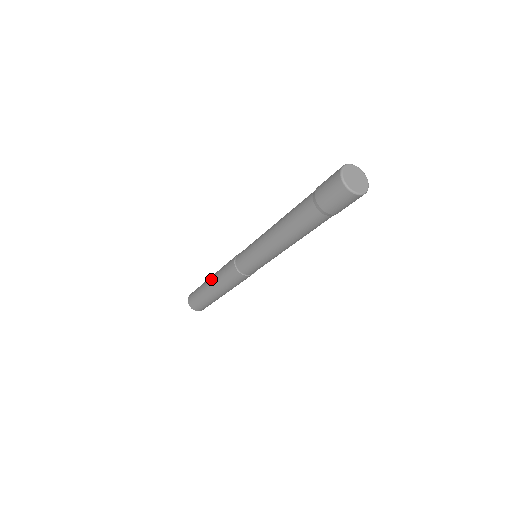
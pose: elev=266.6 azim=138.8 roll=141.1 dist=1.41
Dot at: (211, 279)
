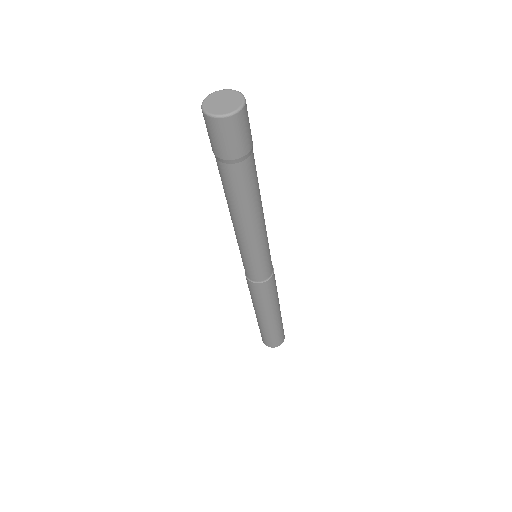
Dot at: occluded
